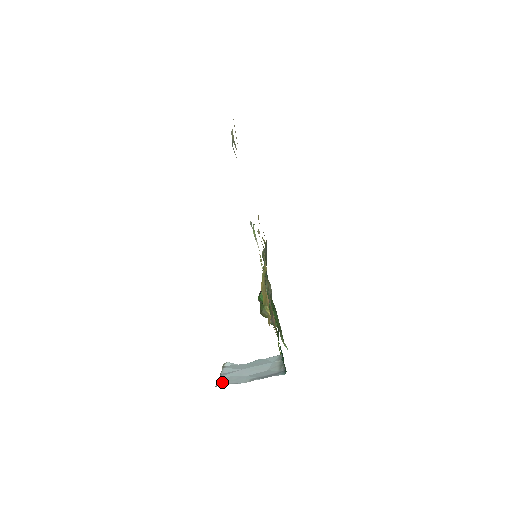
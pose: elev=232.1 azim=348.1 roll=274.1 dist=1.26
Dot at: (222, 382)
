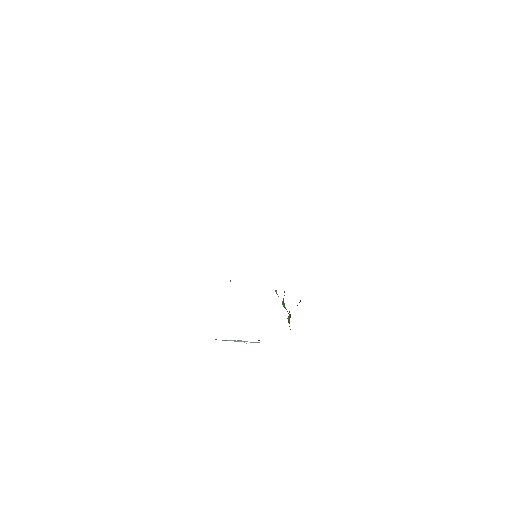
Dot at: (216, 339)
